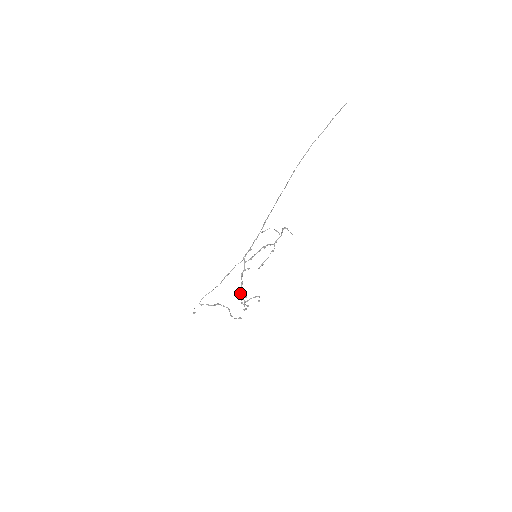
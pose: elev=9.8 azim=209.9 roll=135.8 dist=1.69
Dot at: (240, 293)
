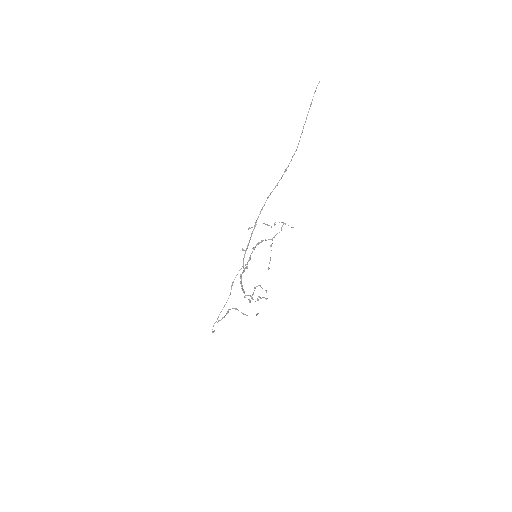
Dot at: (243, 291)
